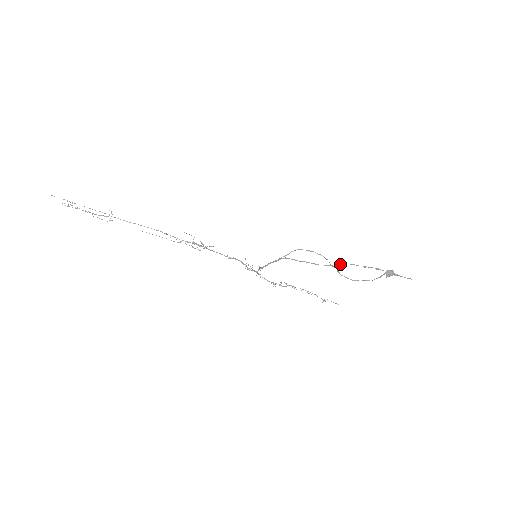
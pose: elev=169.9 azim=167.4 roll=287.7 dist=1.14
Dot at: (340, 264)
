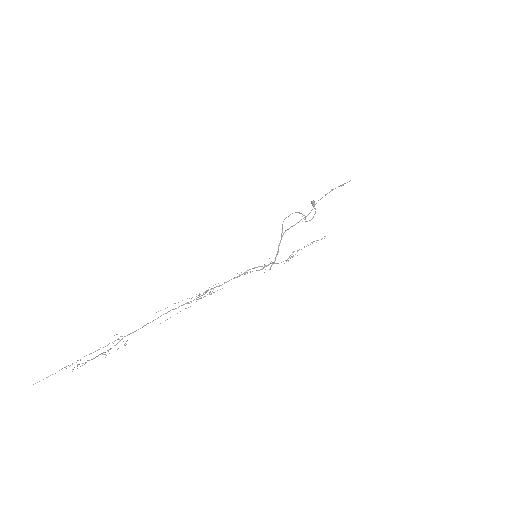
Dot at: occluded
